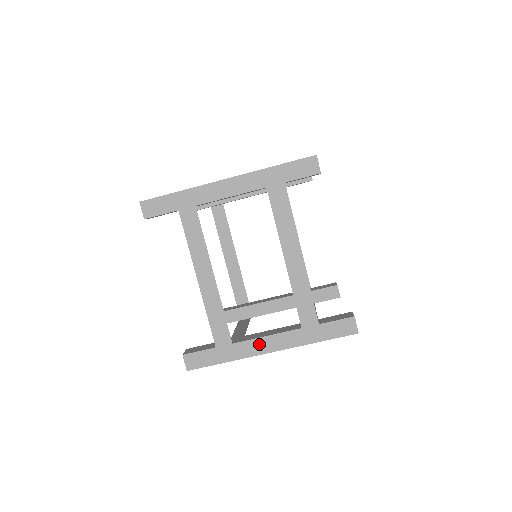
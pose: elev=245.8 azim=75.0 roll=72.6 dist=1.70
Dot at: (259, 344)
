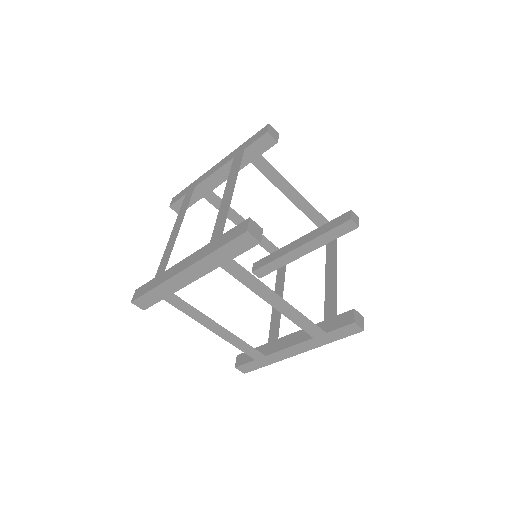
Dot at: (286, 352)
